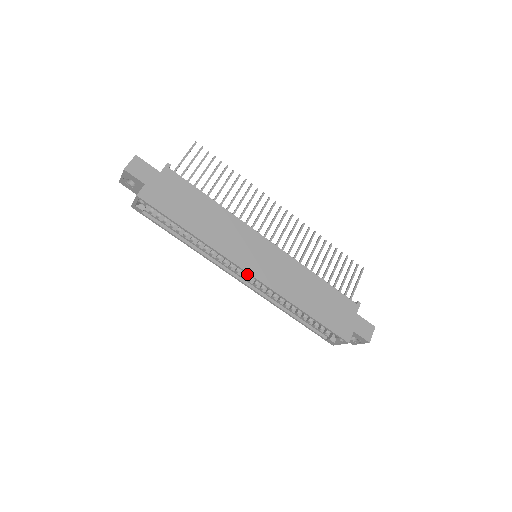
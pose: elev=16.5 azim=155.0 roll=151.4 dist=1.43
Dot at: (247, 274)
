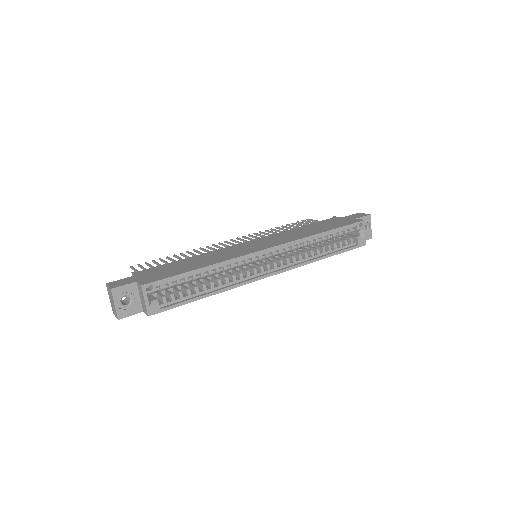
Dot at: occluded
